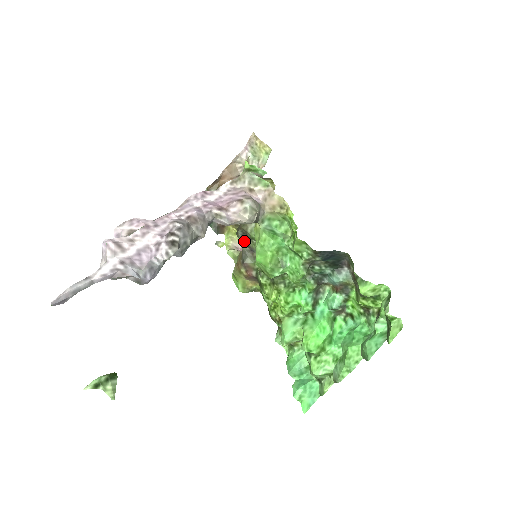
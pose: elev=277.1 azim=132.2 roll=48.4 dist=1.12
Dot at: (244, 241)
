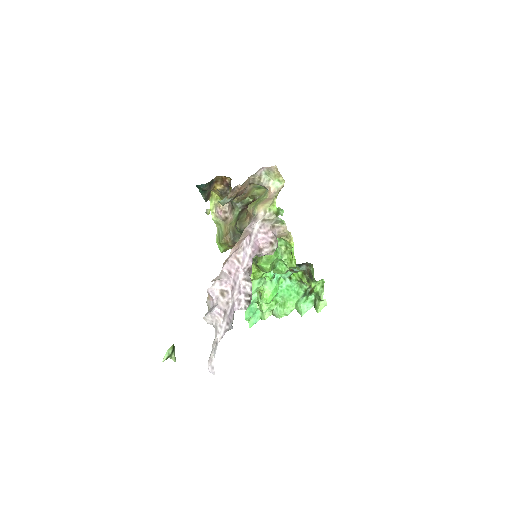
Dot at: (241, 232)
